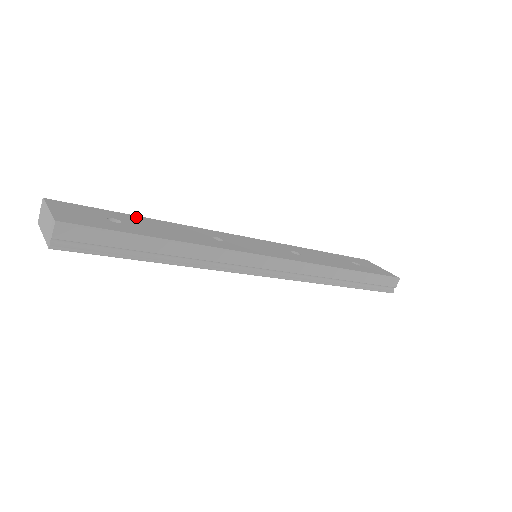
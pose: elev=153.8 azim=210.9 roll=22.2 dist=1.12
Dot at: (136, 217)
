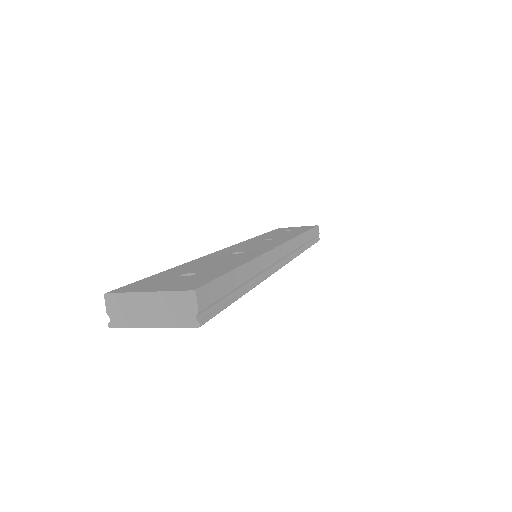
Dot at: (175, 269)
